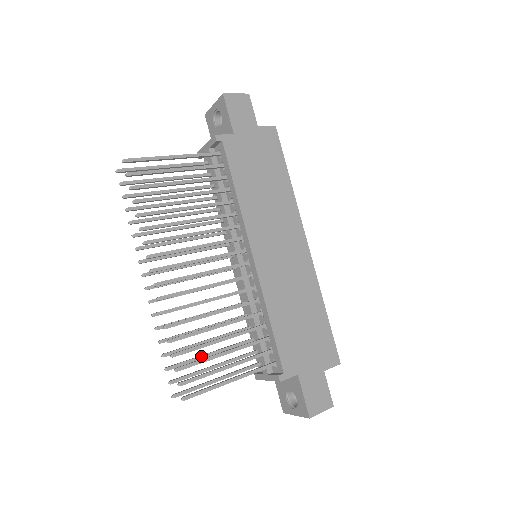
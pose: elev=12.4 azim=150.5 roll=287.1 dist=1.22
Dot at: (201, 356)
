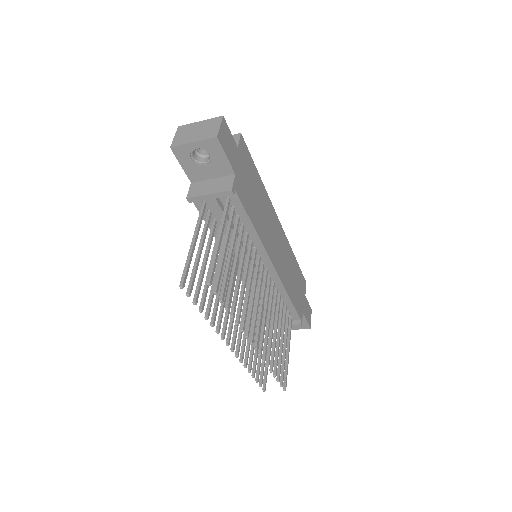
Dot at: occluded
